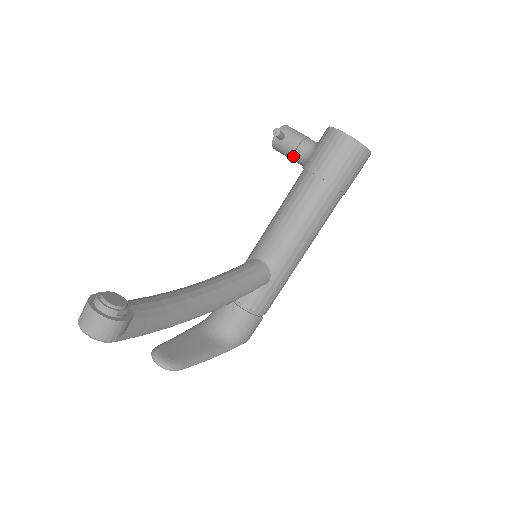
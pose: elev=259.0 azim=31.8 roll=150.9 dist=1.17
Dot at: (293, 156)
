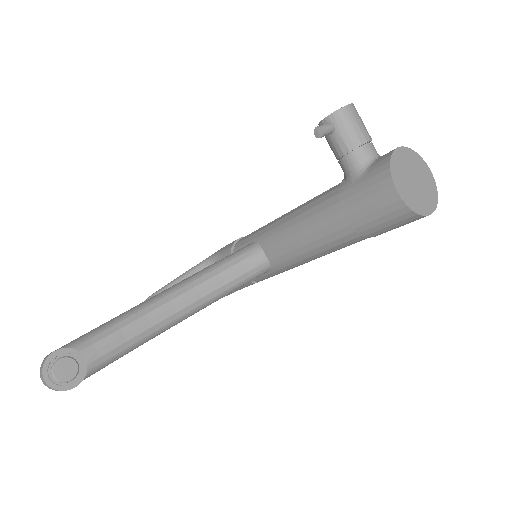
Dot at: (337, 159)
